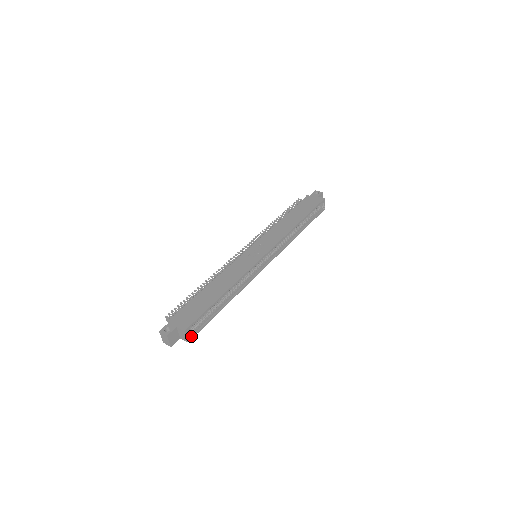
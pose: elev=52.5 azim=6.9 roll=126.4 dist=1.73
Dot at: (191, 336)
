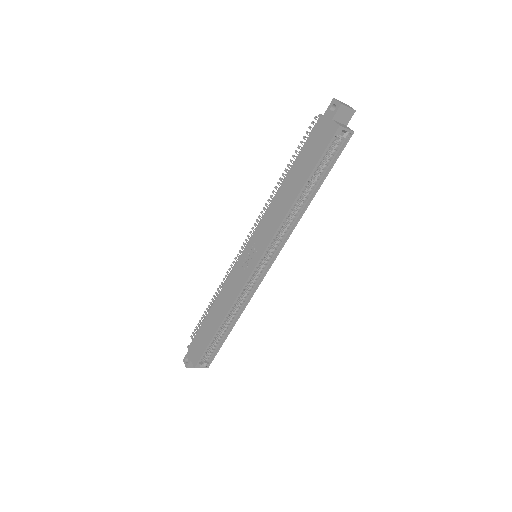
Dot at: (208, 364)
